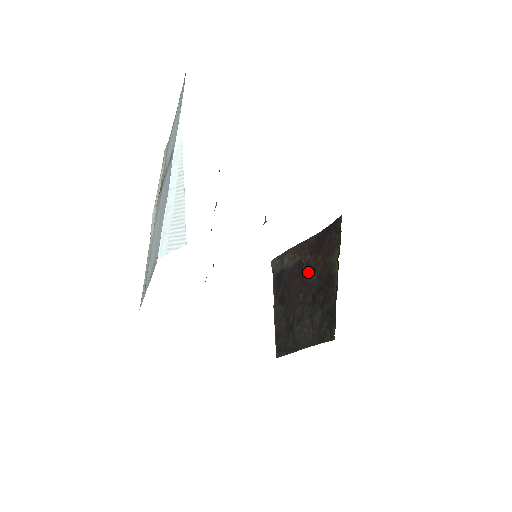
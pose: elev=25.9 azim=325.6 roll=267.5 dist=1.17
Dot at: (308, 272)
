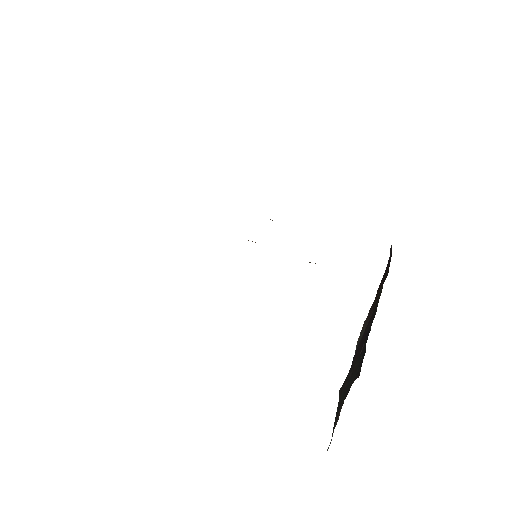
Dot at: (367, 325)
